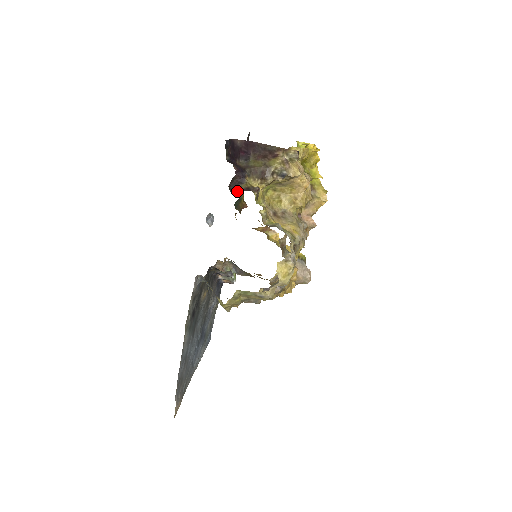
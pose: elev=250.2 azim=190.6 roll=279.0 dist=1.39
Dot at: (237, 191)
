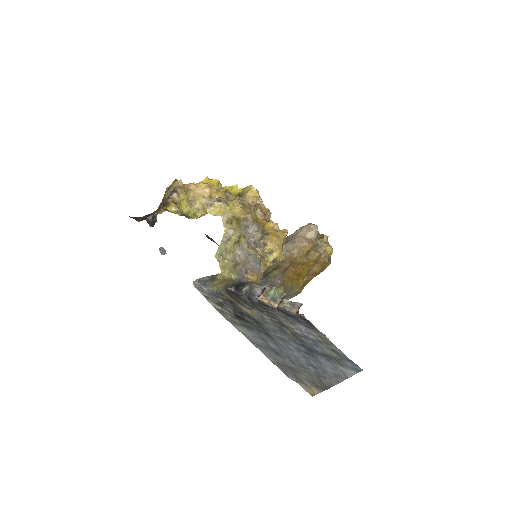
Dot at: occluded
